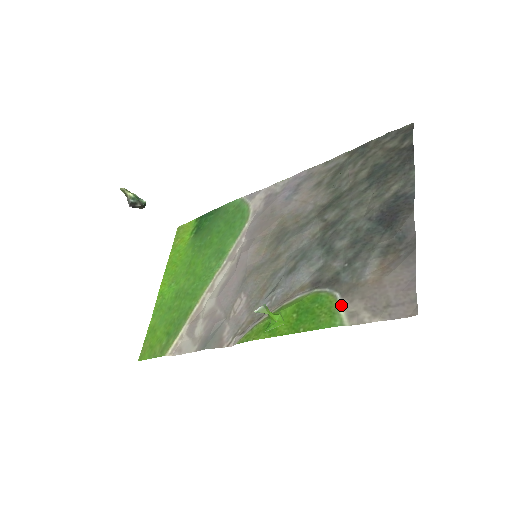
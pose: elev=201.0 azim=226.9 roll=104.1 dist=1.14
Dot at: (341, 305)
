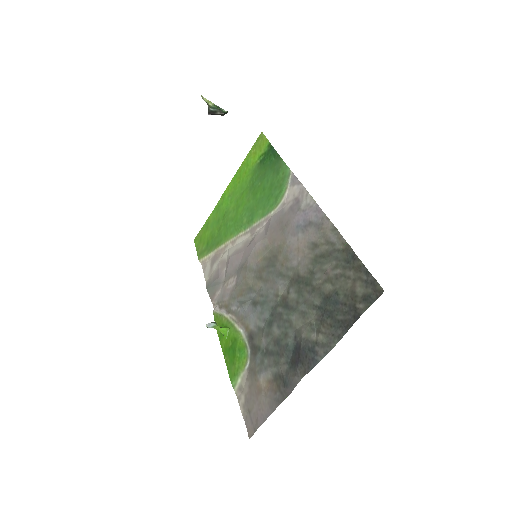
Dot at: (243, 374)
